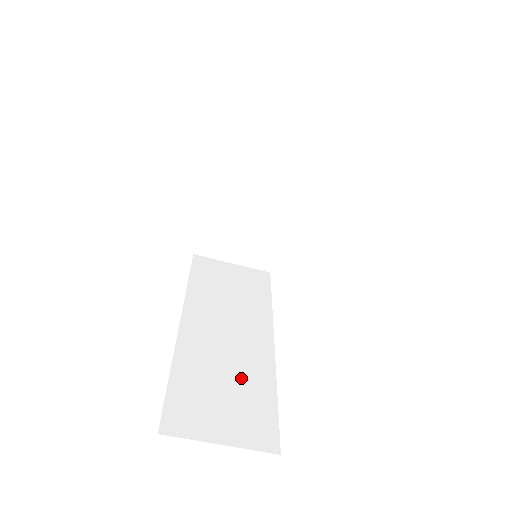
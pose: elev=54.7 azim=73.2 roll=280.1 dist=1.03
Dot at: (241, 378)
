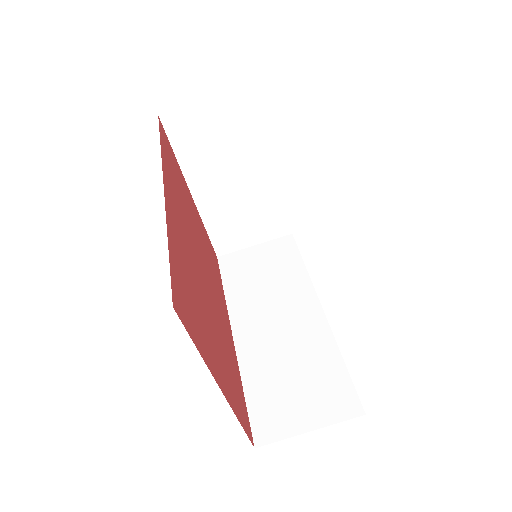
Dot at: (304, 359)
